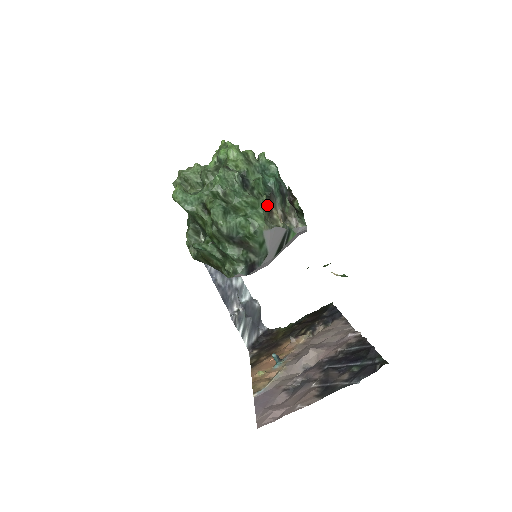
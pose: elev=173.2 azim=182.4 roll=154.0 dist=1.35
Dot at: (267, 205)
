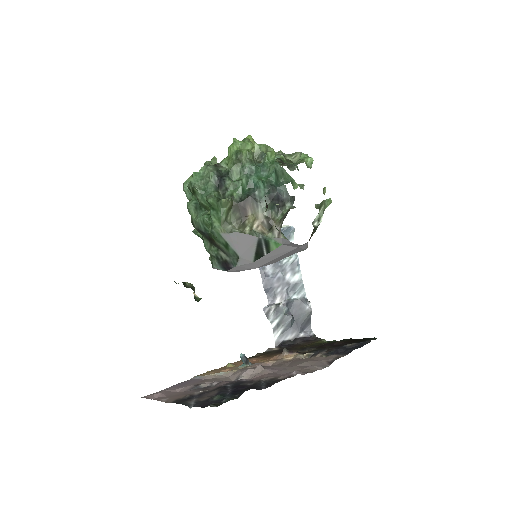
Dot at: (239, 208)
